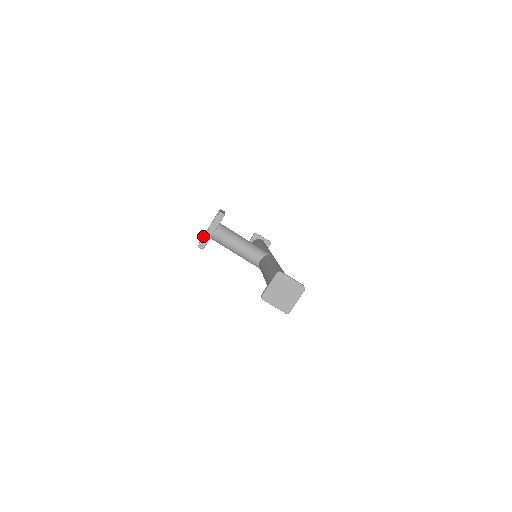
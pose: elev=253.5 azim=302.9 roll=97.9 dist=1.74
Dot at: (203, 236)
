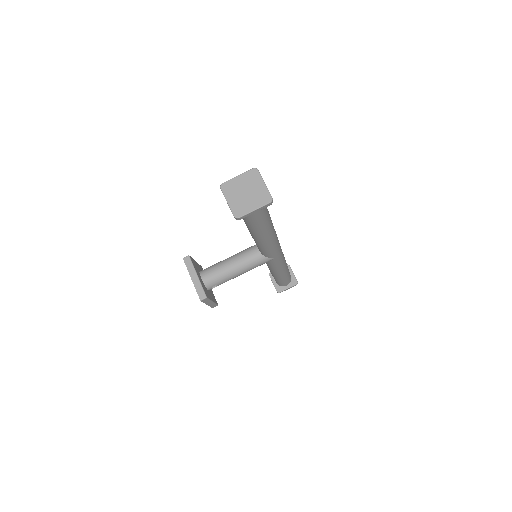
Dot at: occluded
